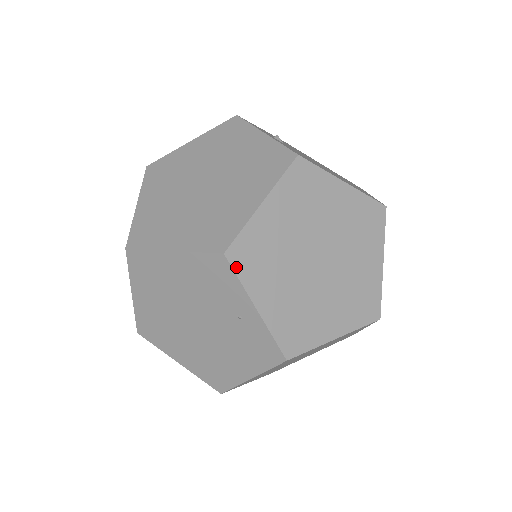
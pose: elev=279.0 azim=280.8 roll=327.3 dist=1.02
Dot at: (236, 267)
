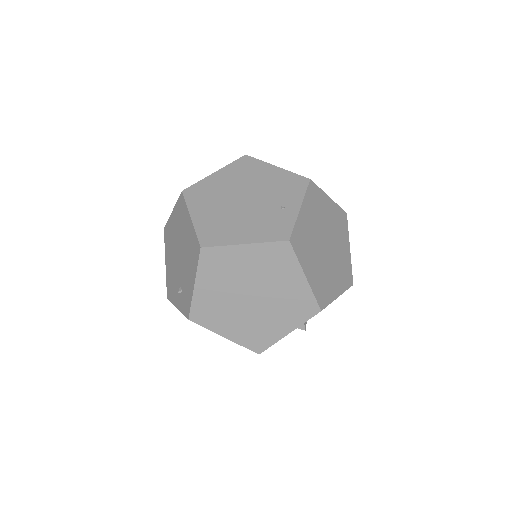
Dot at: (309, 188)
